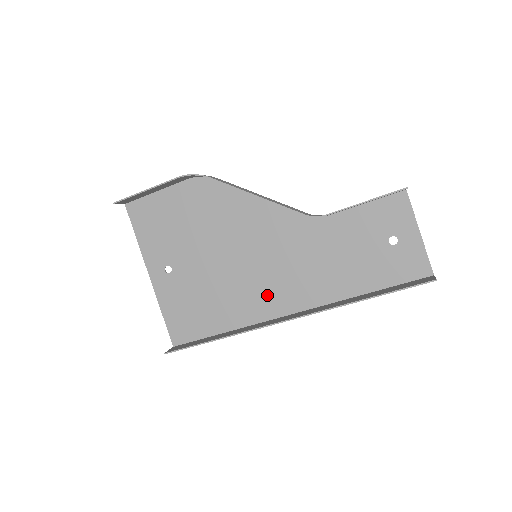
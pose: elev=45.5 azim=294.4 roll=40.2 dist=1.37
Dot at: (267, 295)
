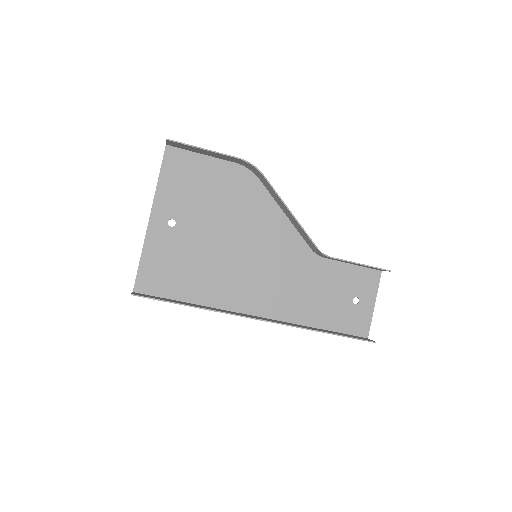
Dot at: (246, 291)
